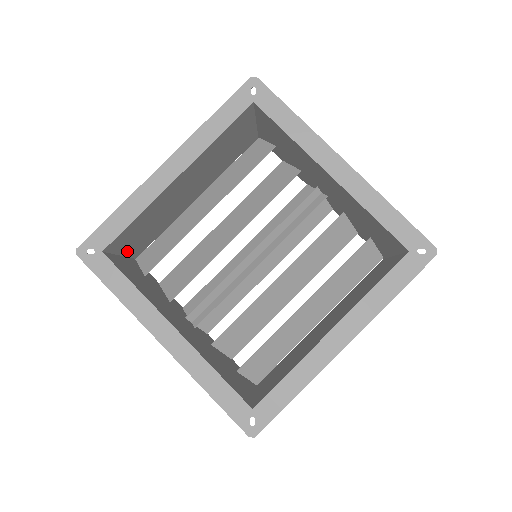
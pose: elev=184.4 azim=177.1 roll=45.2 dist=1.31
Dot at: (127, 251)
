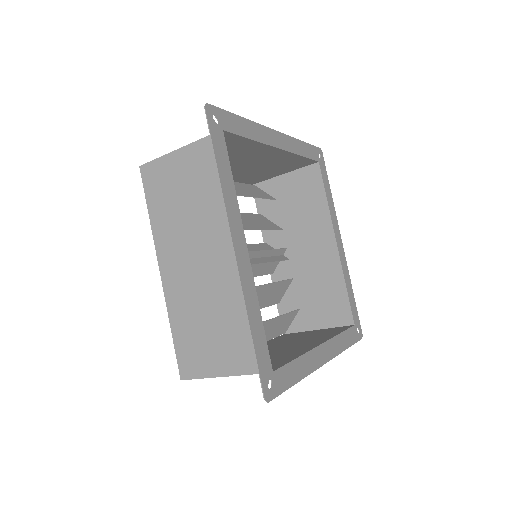
Dot at: occluded
